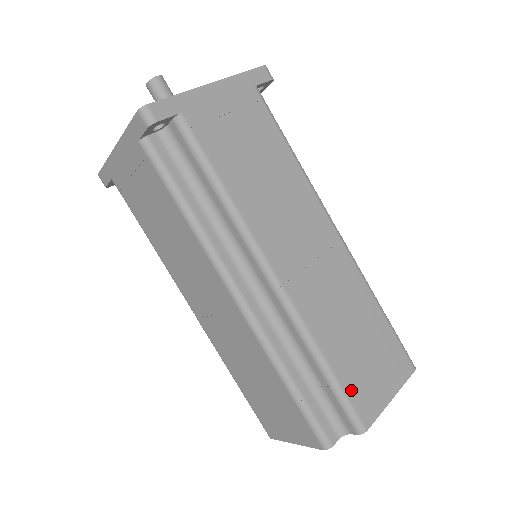
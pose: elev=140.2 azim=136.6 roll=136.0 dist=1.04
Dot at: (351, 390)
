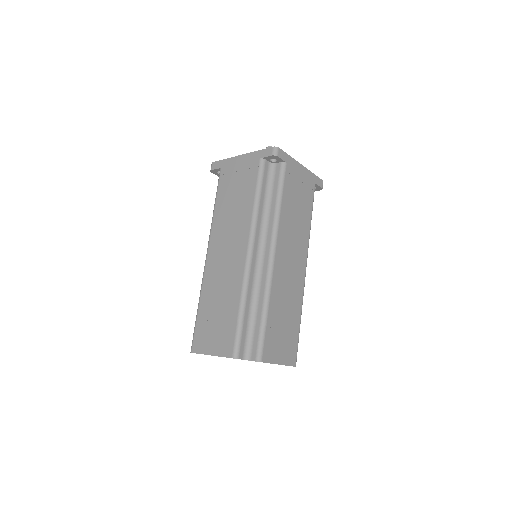
Dot at: (268, 337)
